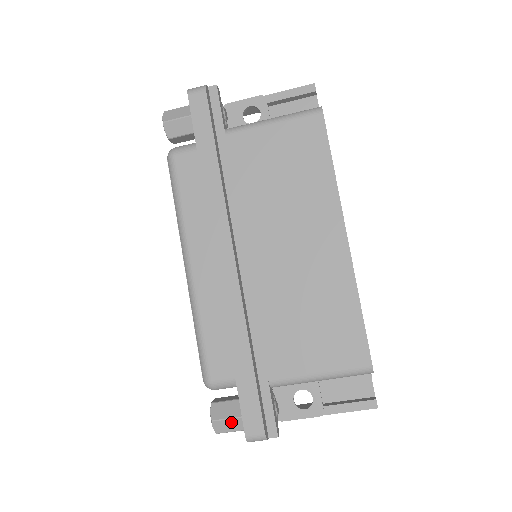
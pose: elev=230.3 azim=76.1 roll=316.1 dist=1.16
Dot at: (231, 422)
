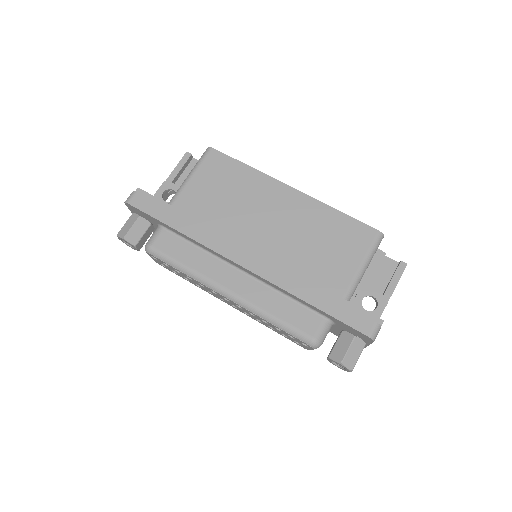
Dot at: (351, 351)
